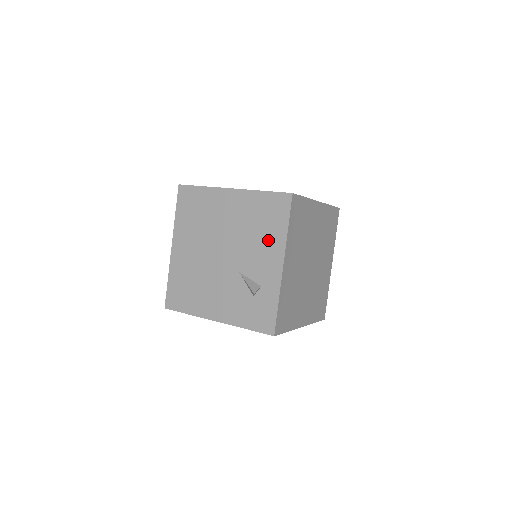
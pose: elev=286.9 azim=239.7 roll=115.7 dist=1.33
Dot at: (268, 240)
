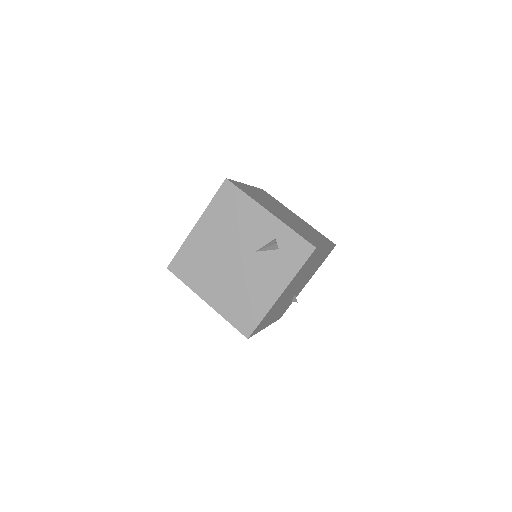
Dot at: (246, 215)
